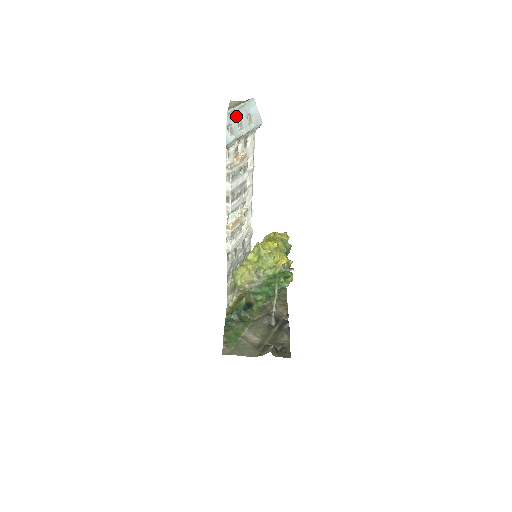
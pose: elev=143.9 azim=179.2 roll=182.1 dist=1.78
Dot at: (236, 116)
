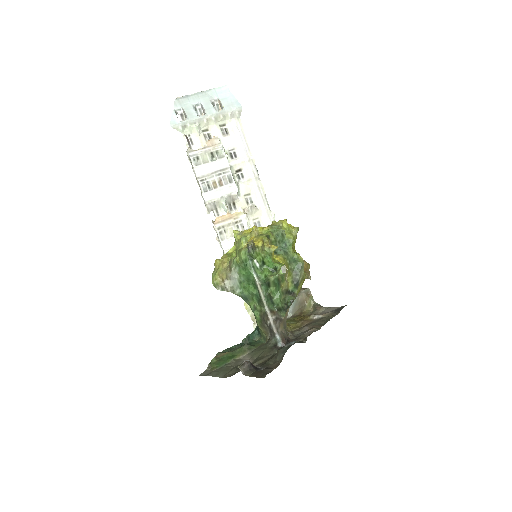
Dot at: (192, 101)
